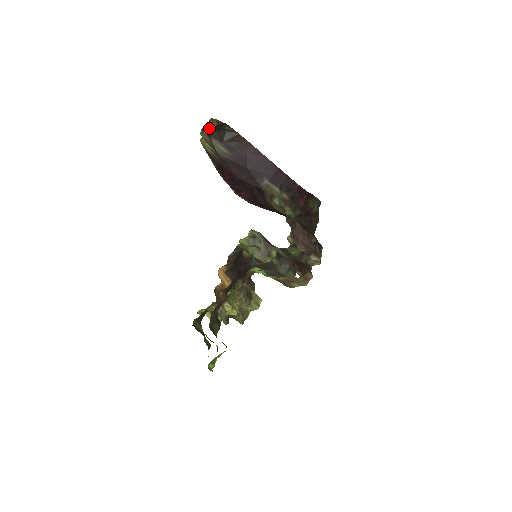
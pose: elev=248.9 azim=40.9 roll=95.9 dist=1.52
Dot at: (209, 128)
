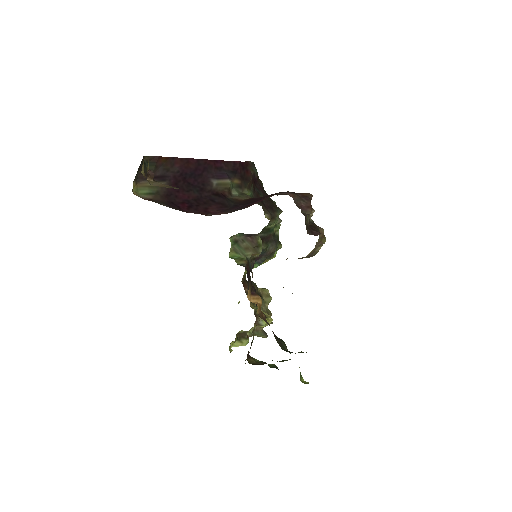
Dot at: (149, 172)
